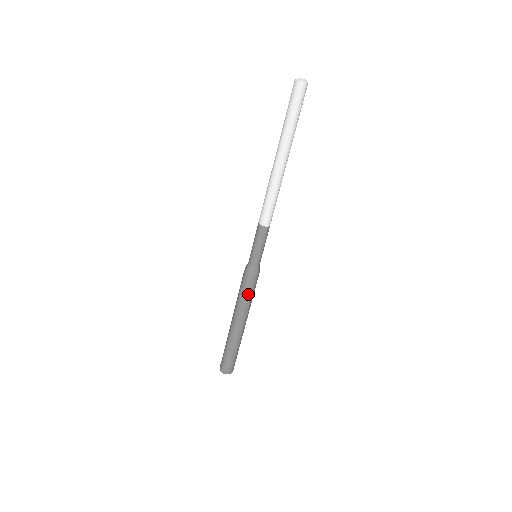
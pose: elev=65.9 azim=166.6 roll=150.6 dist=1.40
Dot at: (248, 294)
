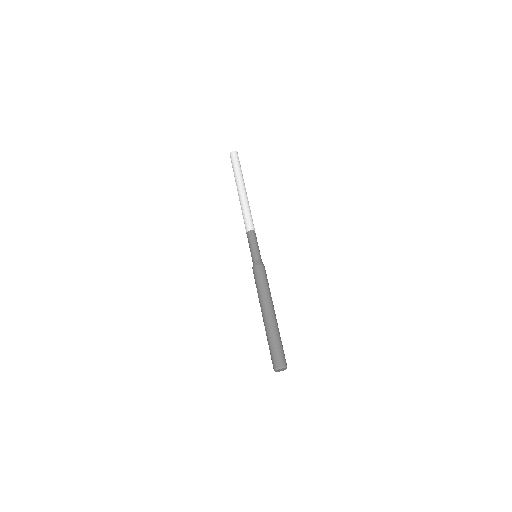
Dot at: (262, 282)
